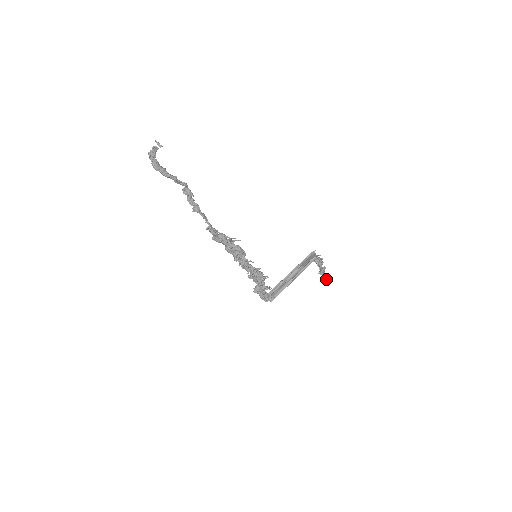
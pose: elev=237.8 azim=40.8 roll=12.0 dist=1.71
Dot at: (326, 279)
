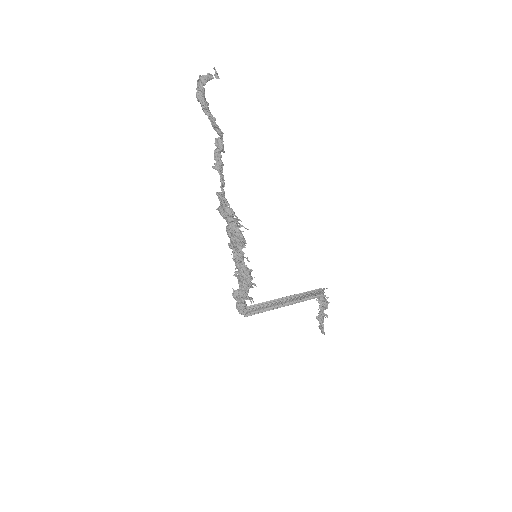
Dot at: (321, 328)
